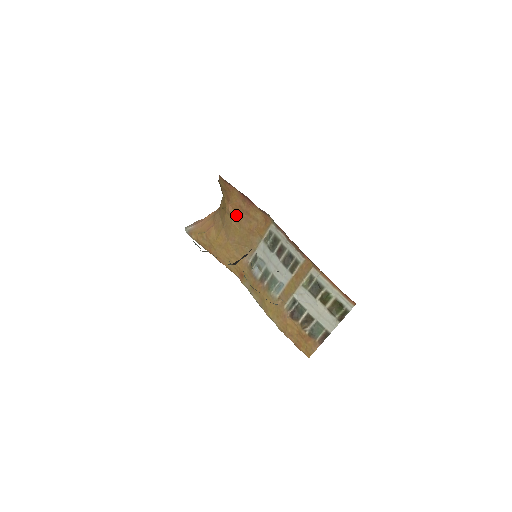
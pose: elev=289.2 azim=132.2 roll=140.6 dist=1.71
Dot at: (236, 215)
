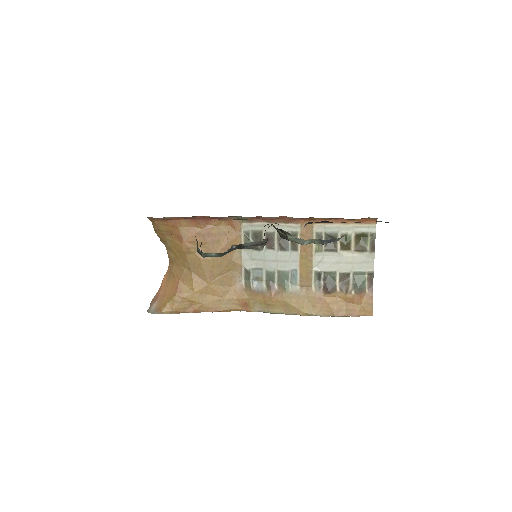
Dot at: (198, 247)
